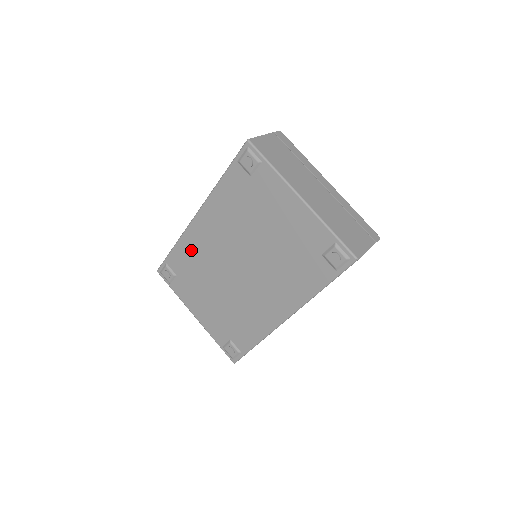
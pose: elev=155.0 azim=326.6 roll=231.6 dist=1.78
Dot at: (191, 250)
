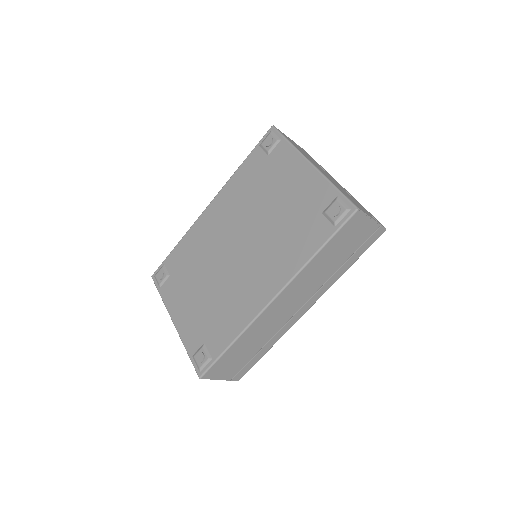
Dot at: (193, 243)
